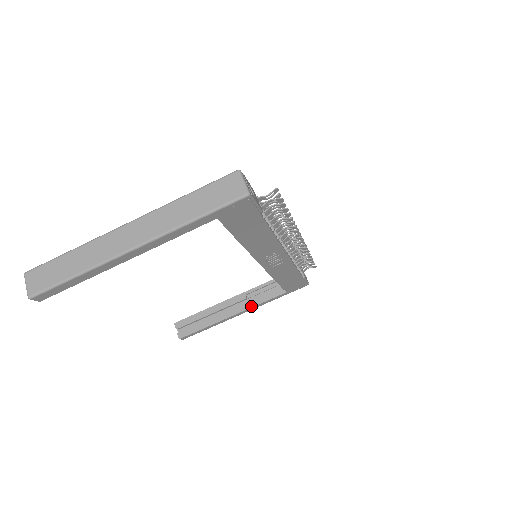
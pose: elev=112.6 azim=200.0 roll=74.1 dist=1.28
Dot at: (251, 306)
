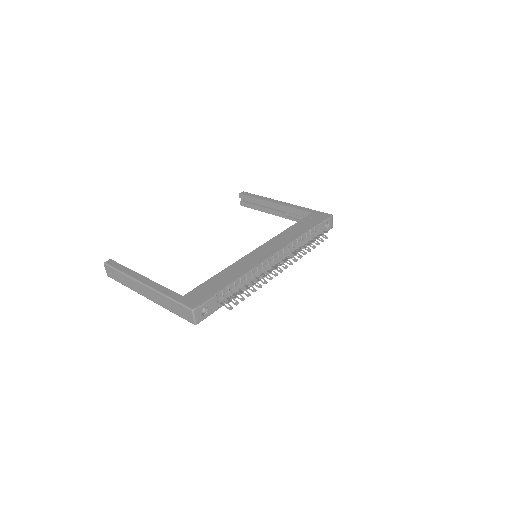
Dot at: (287, 218)
